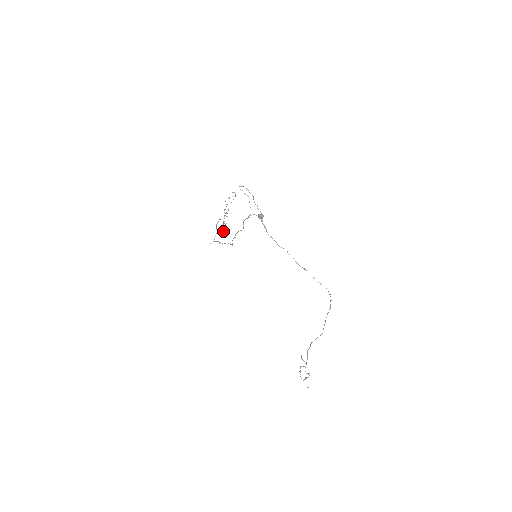
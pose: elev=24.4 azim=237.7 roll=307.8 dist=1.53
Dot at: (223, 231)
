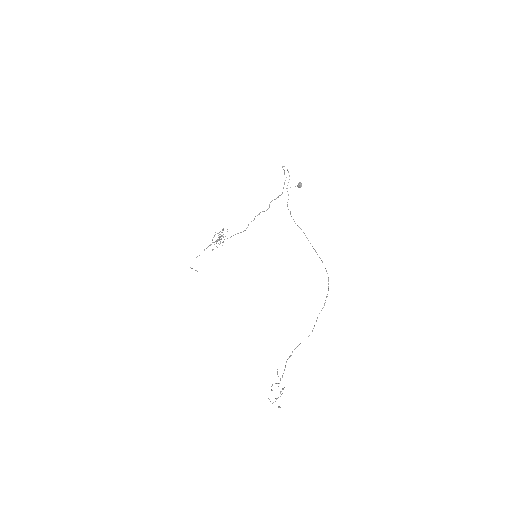
Dot at: occluded
